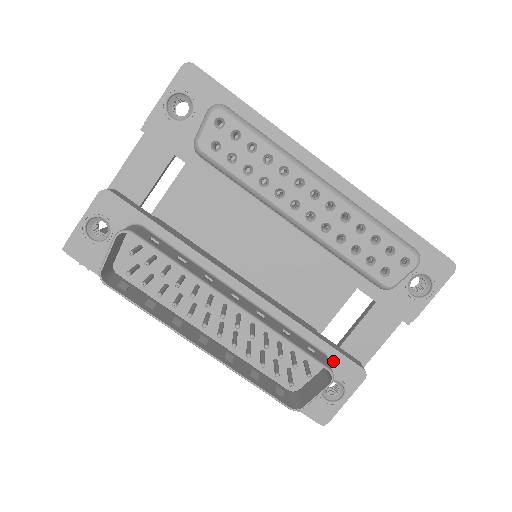
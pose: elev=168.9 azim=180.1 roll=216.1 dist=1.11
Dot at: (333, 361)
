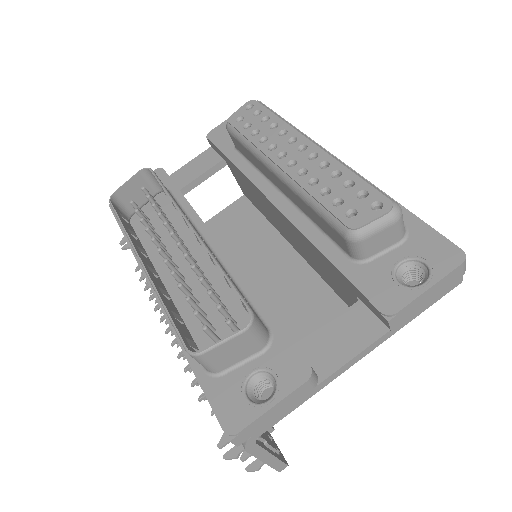
Dot at: (275, 344)
